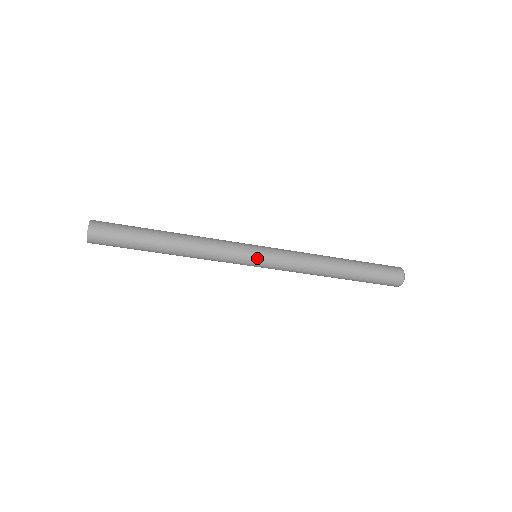
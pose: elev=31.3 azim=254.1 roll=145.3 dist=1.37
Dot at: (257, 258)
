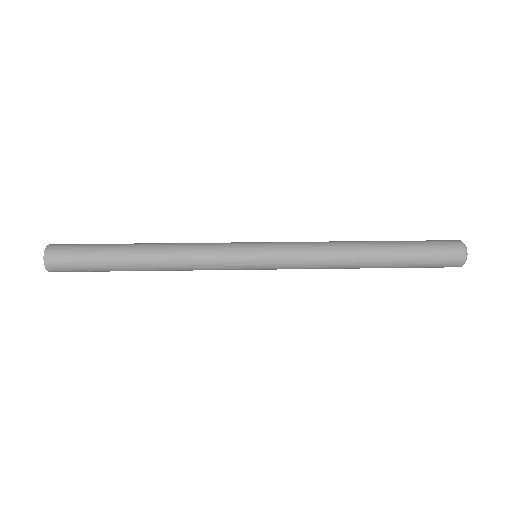
Dot at: (255, 259)
